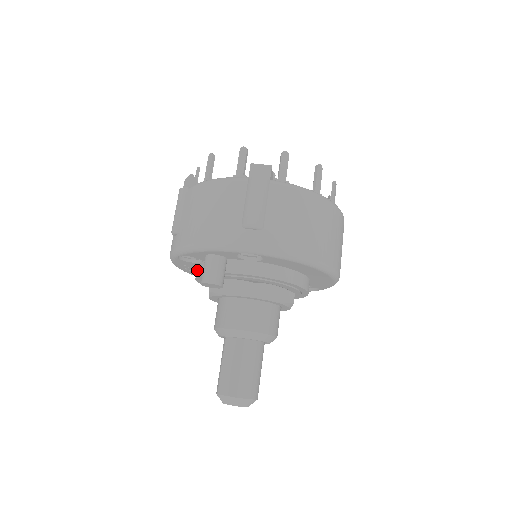
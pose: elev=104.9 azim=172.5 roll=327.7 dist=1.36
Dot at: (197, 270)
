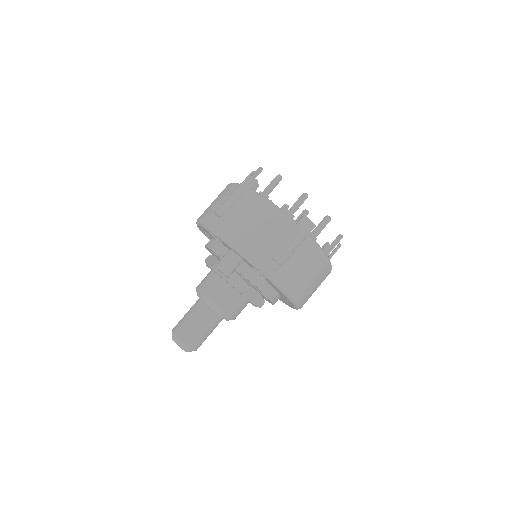
Dot at: (213, 244)
